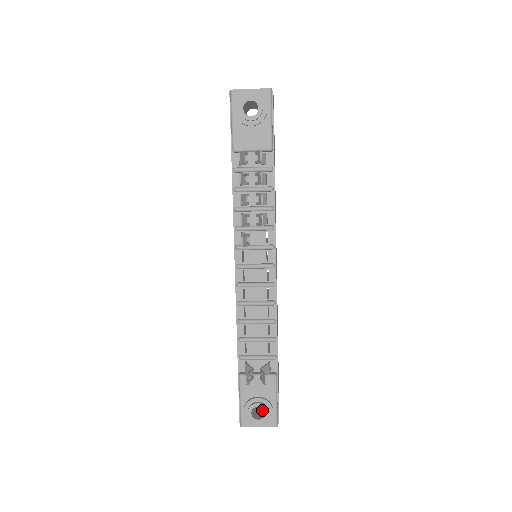
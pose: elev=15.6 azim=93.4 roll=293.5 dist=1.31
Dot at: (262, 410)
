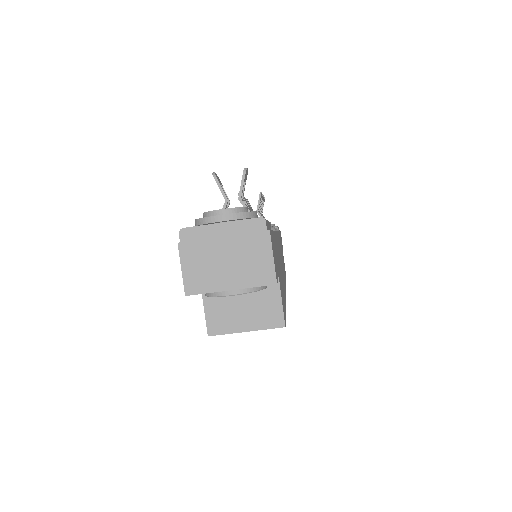
Dot at: occluded
